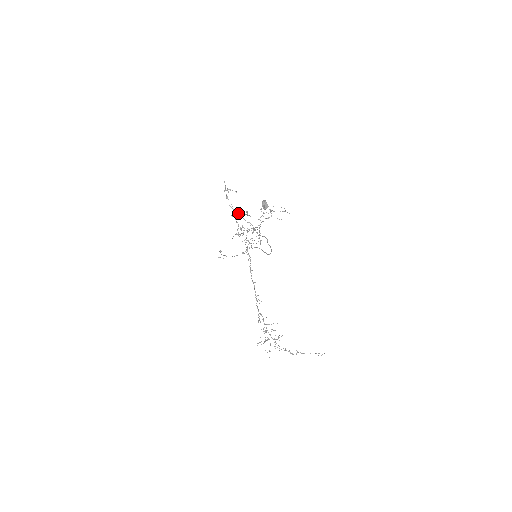
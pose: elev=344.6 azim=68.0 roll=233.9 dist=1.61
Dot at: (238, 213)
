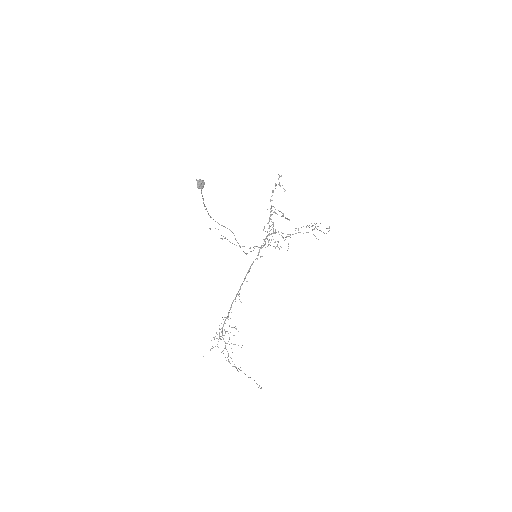
Dot at: occluded
